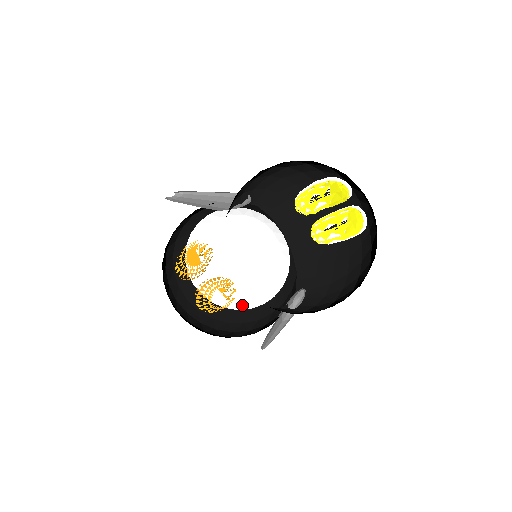
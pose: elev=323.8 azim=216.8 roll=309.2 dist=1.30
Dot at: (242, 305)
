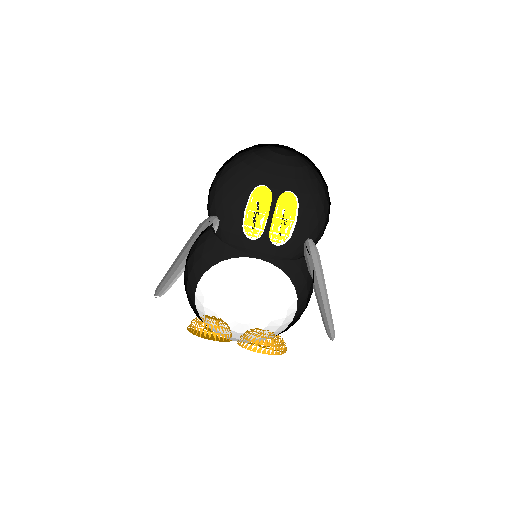
Dot at: (284, 327)
